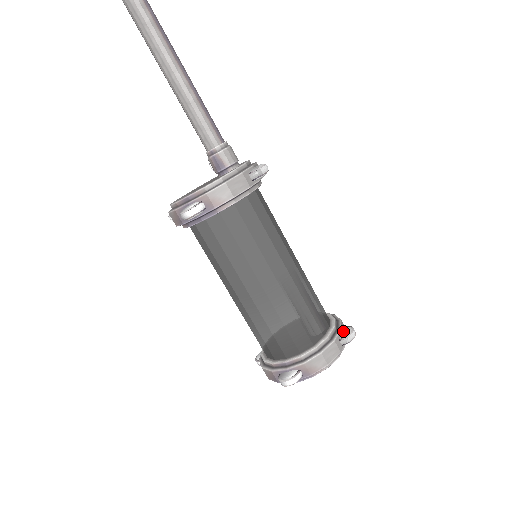
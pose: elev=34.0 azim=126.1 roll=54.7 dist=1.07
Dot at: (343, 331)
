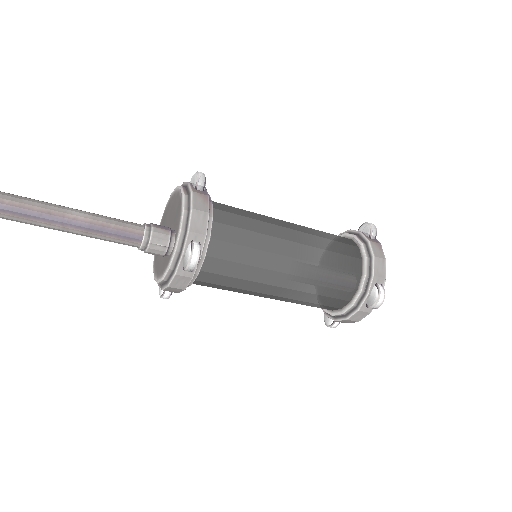
Dot at: (370, 297)
